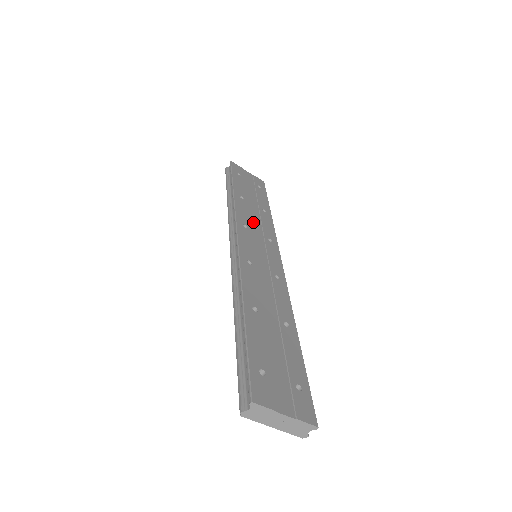
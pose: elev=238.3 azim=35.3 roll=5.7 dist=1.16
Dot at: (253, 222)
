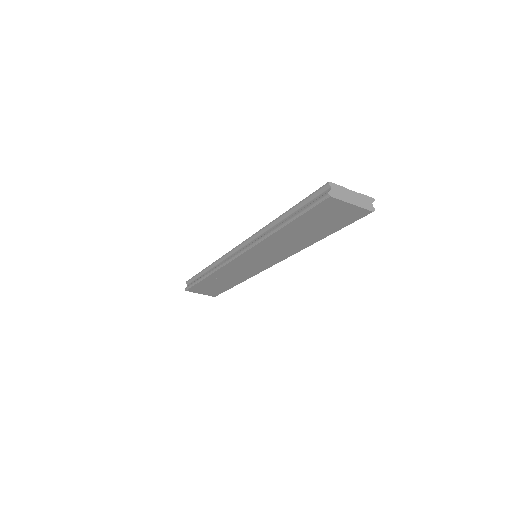
Dot at: occluded
